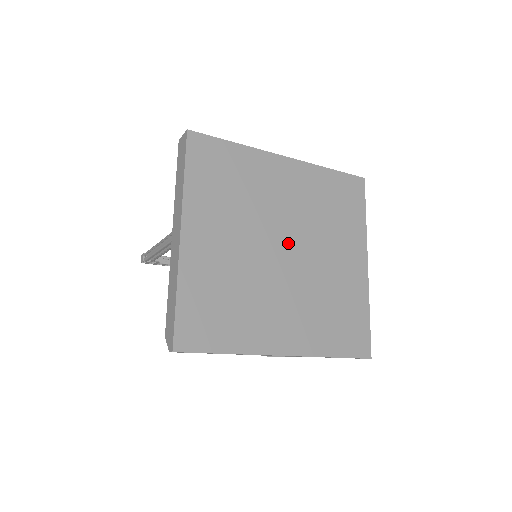
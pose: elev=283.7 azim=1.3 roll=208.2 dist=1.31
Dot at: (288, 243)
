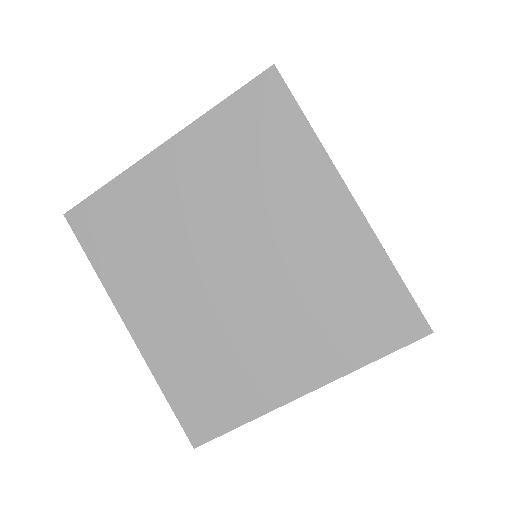
Dot at: (244, 267)
